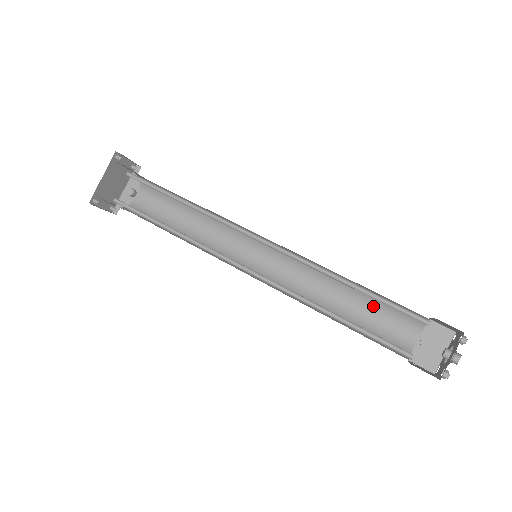
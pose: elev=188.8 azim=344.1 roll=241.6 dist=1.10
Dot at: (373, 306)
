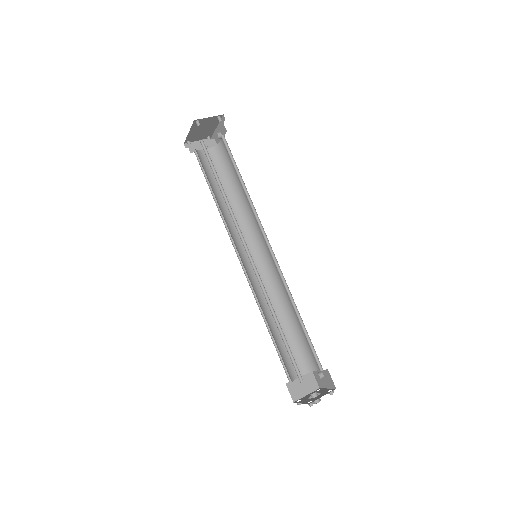
Dot at: (306, 335)
